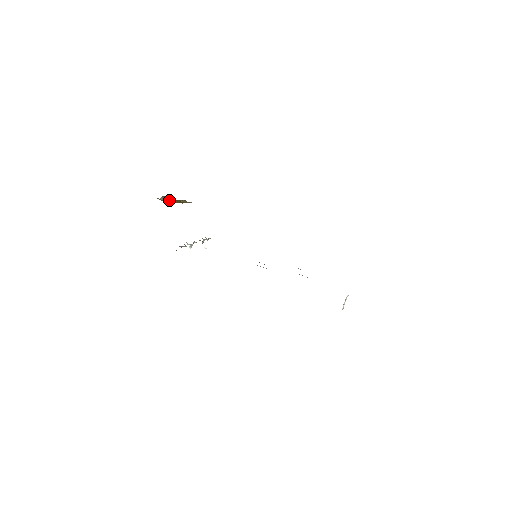
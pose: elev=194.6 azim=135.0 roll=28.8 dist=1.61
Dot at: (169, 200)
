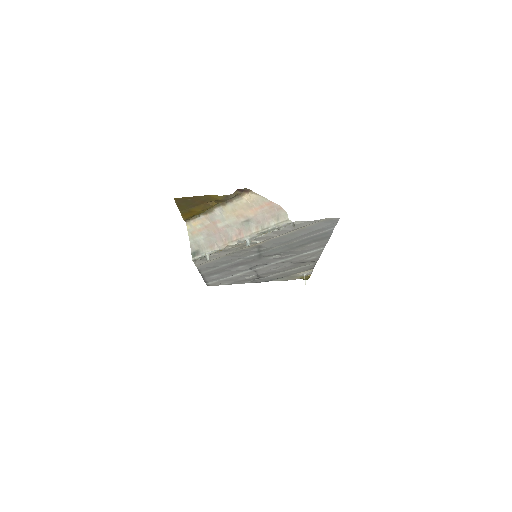
Dot at: (232, 197)
